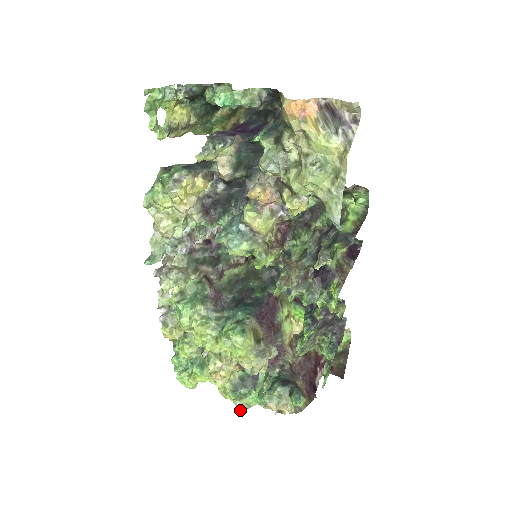
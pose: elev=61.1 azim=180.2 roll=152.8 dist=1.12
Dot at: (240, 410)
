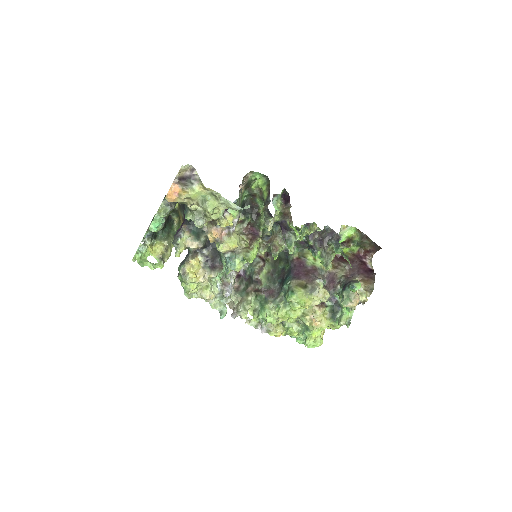
Dot at: (347, 325)
